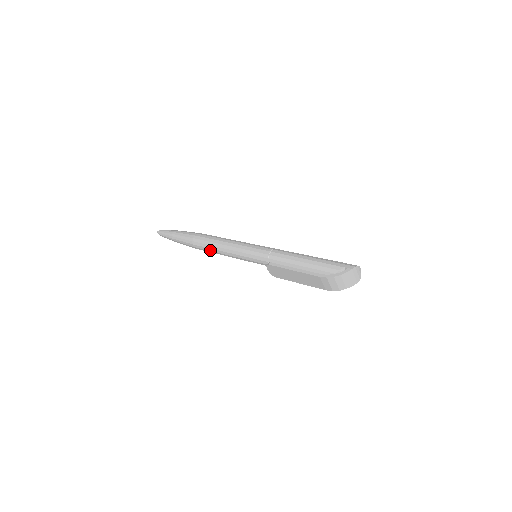
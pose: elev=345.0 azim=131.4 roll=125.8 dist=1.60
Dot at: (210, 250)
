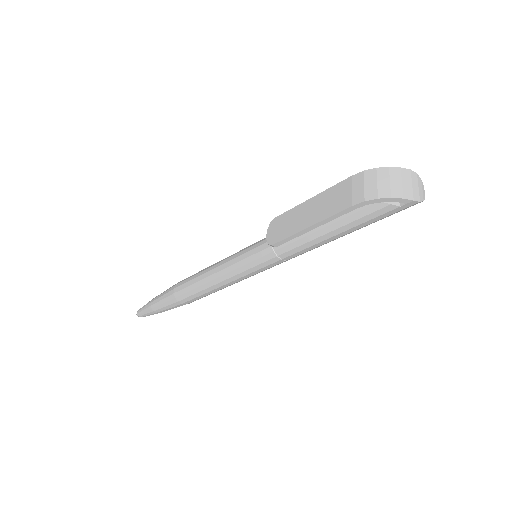
Dot at: (194, 277)
